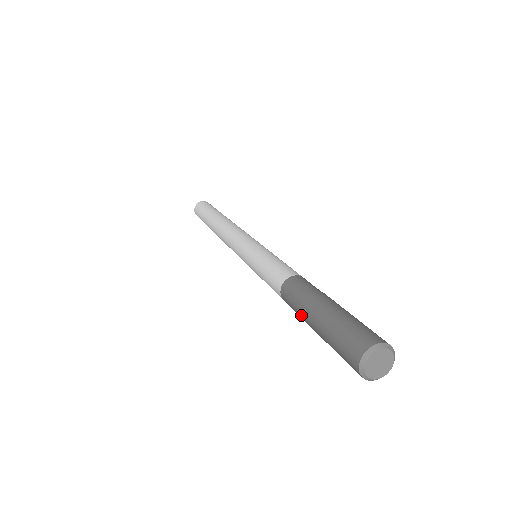
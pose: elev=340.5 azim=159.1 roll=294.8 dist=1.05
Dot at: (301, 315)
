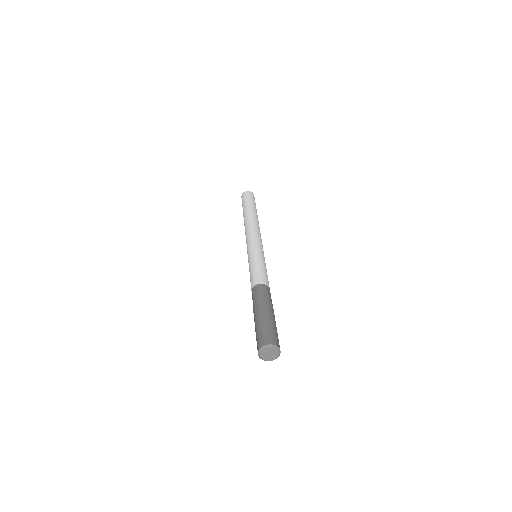
Dot at: (255, 306)
